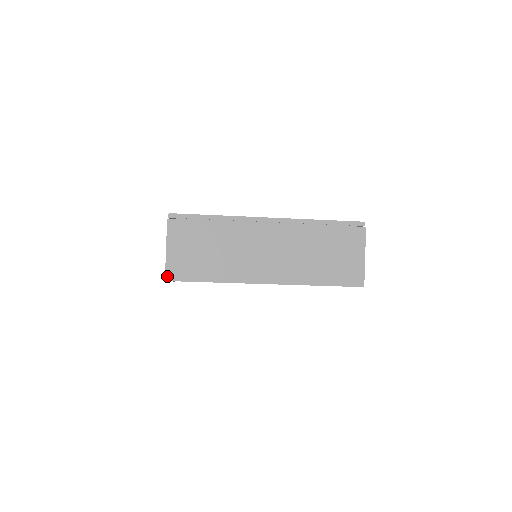
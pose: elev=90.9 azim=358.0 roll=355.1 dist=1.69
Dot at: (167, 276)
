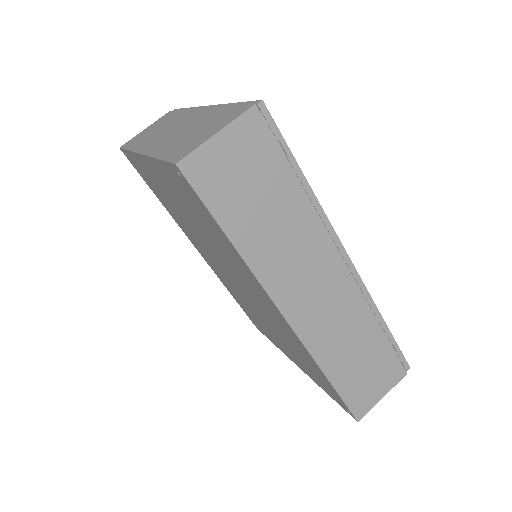
Dot at: (124, 145)
